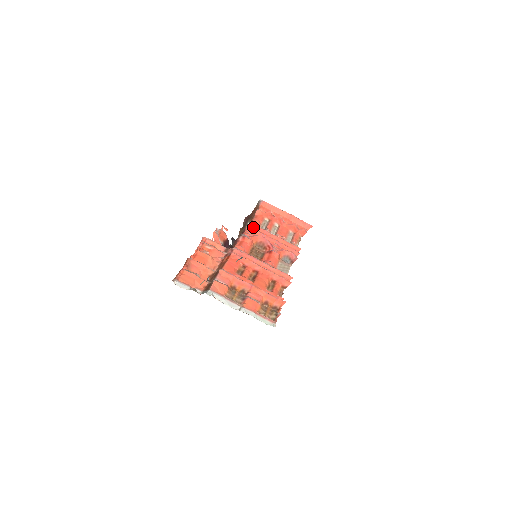
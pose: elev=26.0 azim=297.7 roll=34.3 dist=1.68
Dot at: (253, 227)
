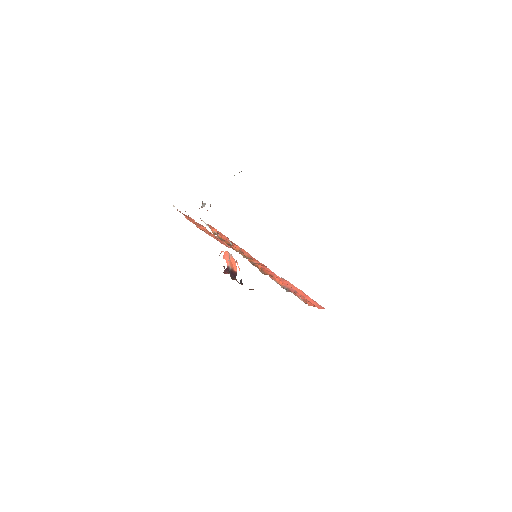
Dot at: occluded
